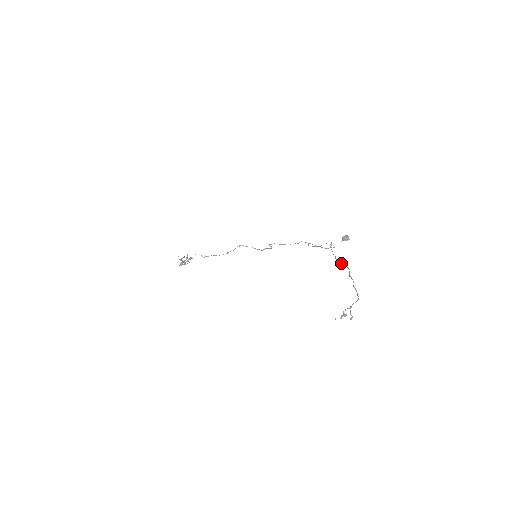
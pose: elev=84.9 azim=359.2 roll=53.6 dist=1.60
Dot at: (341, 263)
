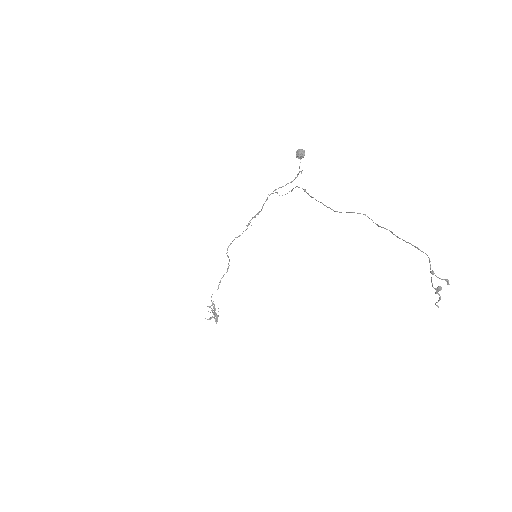
Dot at: occluded
